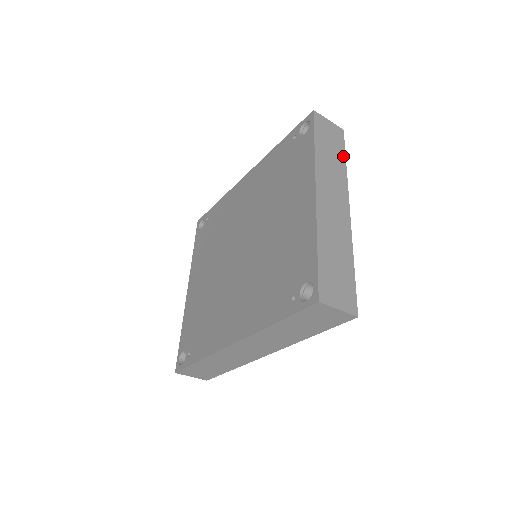
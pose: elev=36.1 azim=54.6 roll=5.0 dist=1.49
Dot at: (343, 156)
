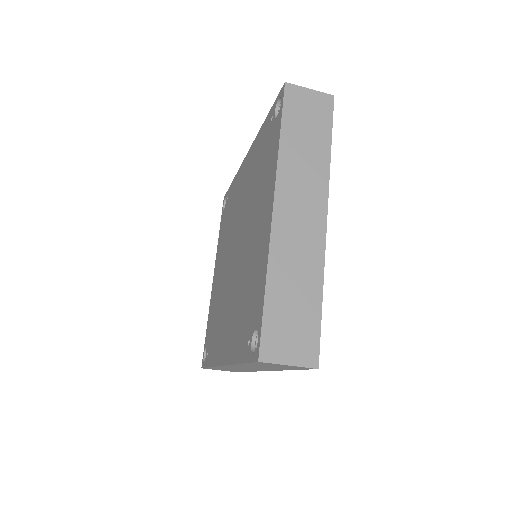
Dot at: (327, 138)
